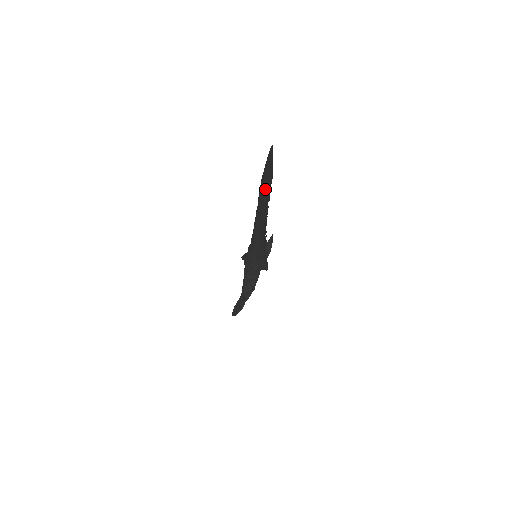
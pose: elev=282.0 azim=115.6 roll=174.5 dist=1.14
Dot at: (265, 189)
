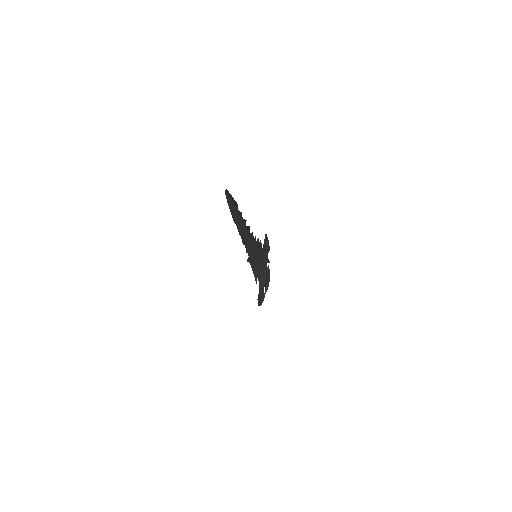
Dot at: (235, 215)
